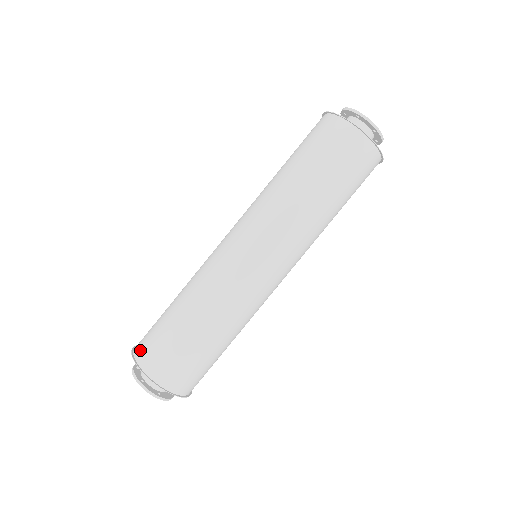
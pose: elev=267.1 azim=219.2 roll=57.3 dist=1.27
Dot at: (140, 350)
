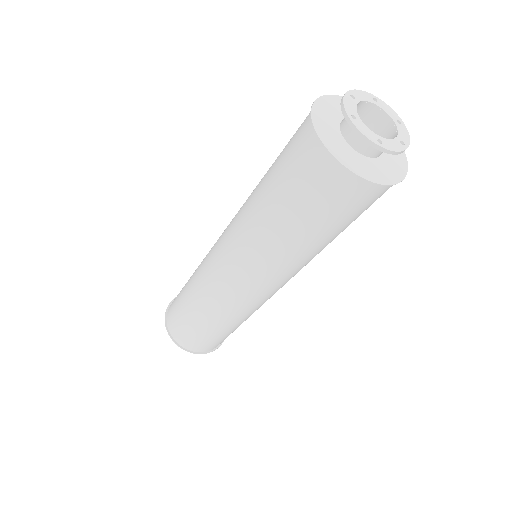
Dot at: (180, 340)
